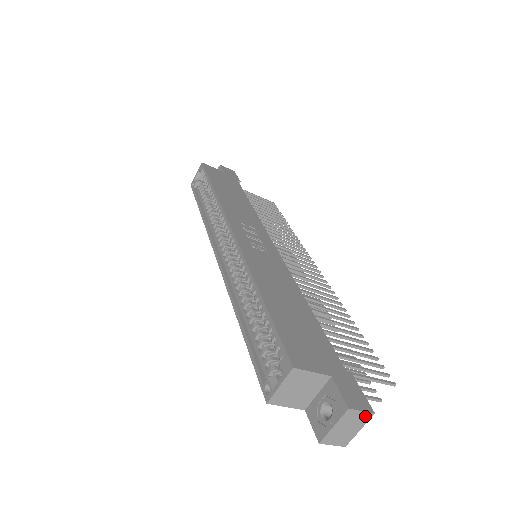
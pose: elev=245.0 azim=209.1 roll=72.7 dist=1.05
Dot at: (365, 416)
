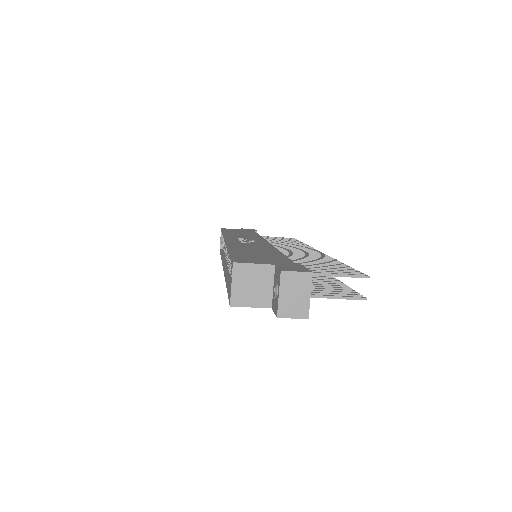
Dot at: (304, 277)
